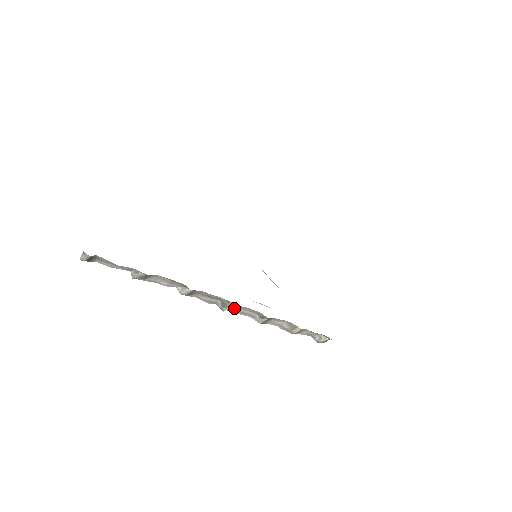
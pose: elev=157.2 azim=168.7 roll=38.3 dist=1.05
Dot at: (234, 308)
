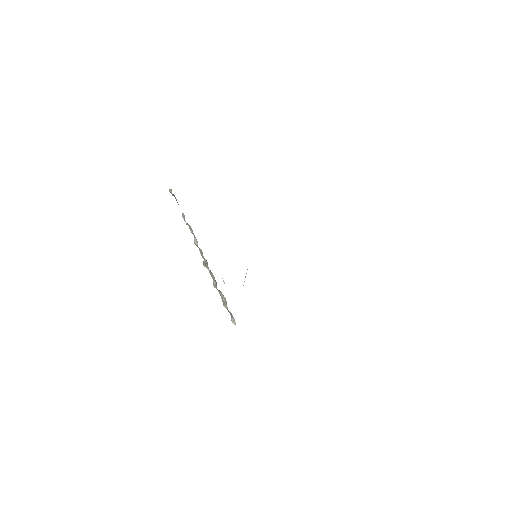
Dot at: occluded
